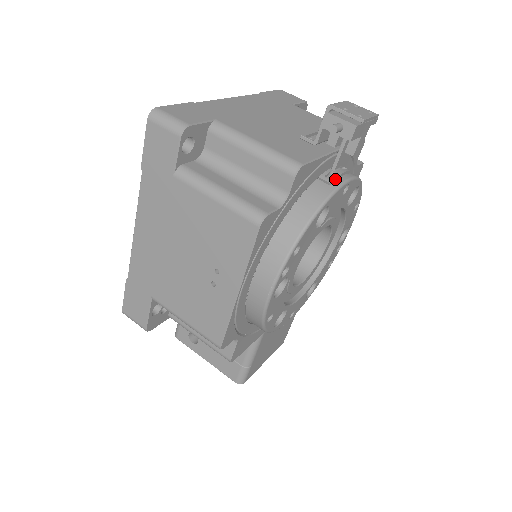
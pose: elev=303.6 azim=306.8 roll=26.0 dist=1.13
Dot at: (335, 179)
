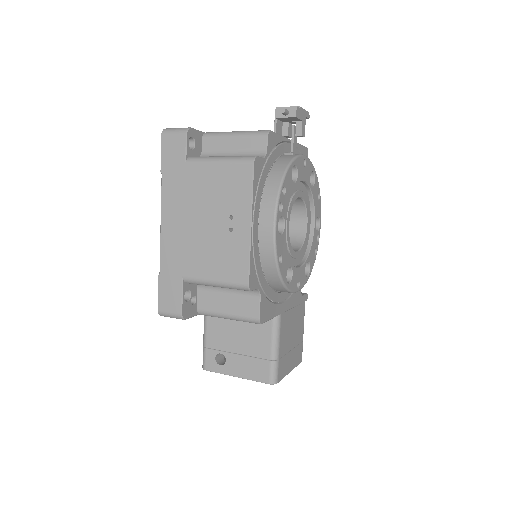
Dot at: (295, 153)
